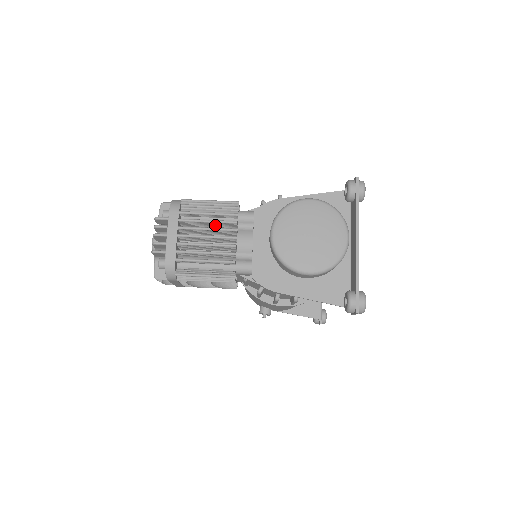
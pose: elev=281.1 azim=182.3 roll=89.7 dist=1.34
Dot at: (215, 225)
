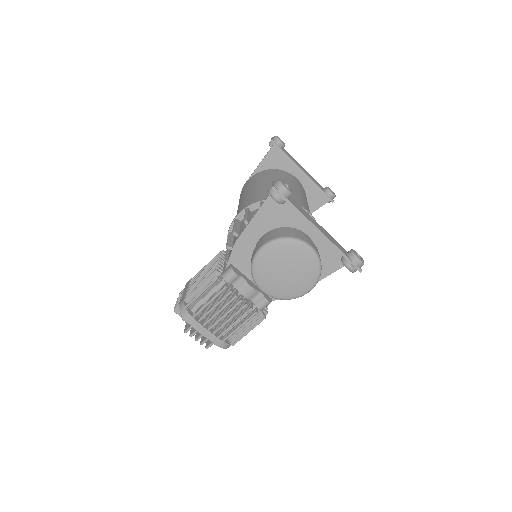
Dot at: occluded
